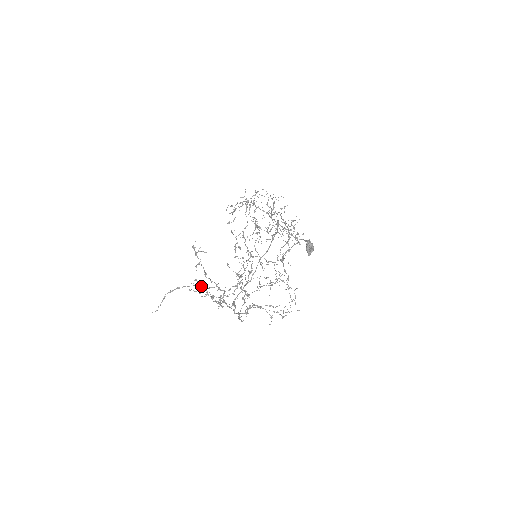
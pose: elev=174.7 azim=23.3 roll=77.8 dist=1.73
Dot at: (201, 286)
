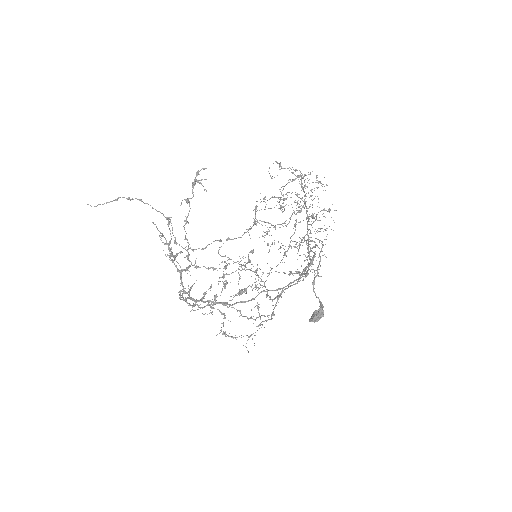
Dot at: (169, 223)
